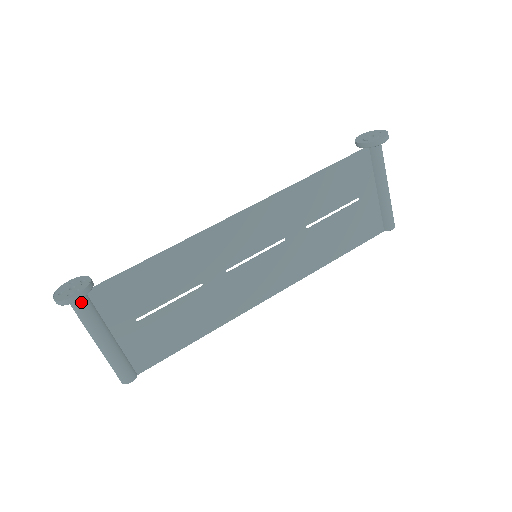
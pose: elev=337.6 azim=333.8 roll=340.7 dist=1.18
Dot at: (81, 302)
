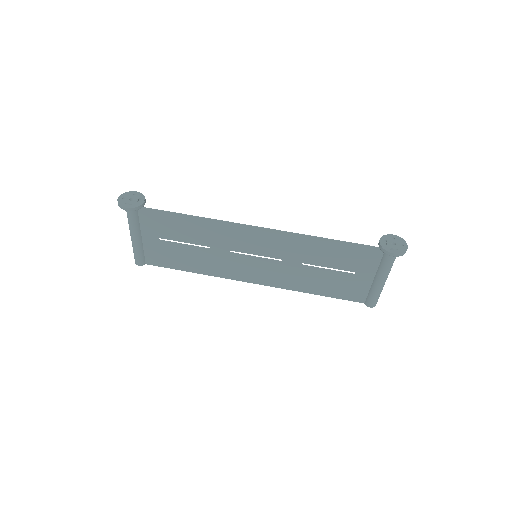
Dot at: (131, 211)
